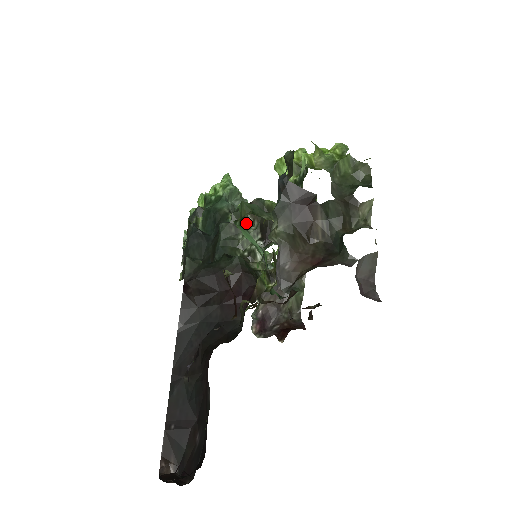
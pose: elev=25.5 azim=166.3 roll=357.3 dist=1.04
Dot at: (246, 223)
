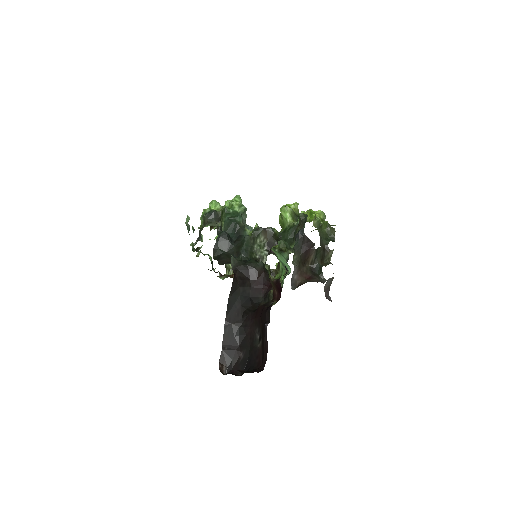
Dot at: (285, 253)
